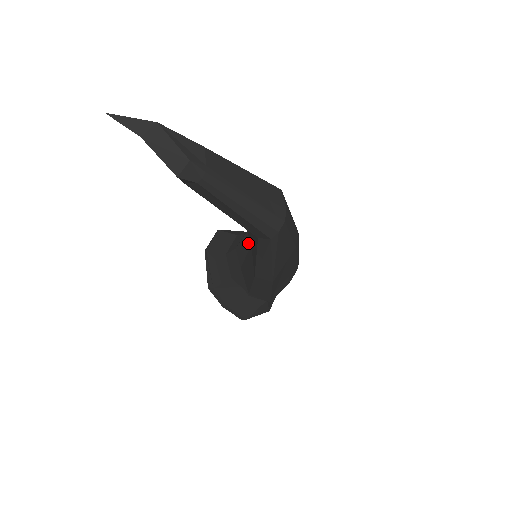
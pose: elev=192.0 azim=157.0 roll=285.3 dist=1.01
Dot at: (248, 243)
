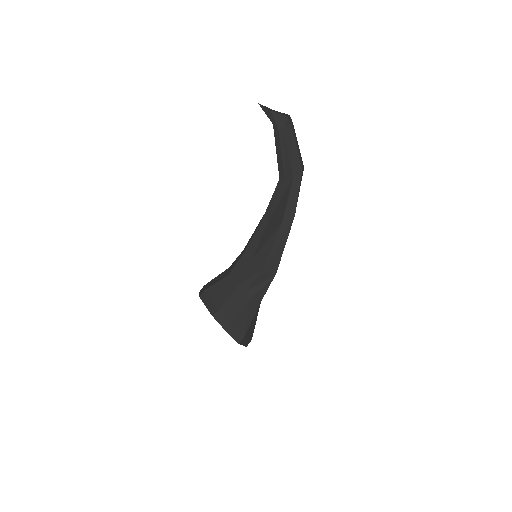
Dot at: (264, 224)
